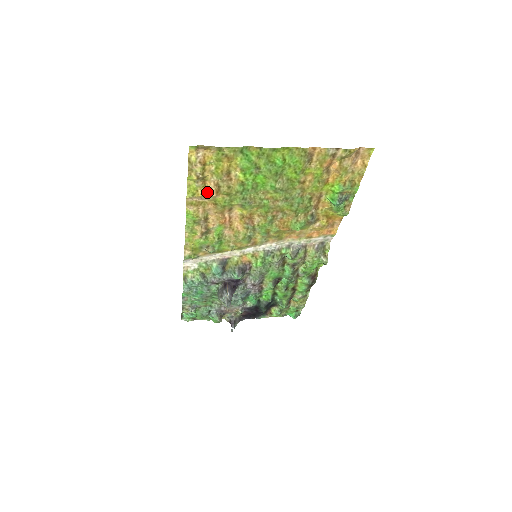
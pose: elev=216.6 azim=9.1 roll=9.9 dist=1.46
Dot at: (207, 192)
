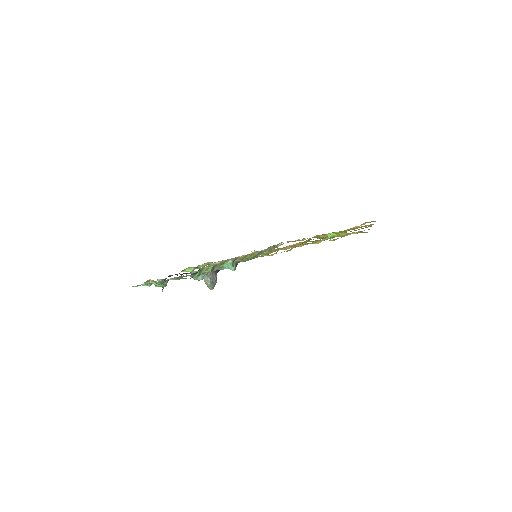
Dot at: (317, 242)
